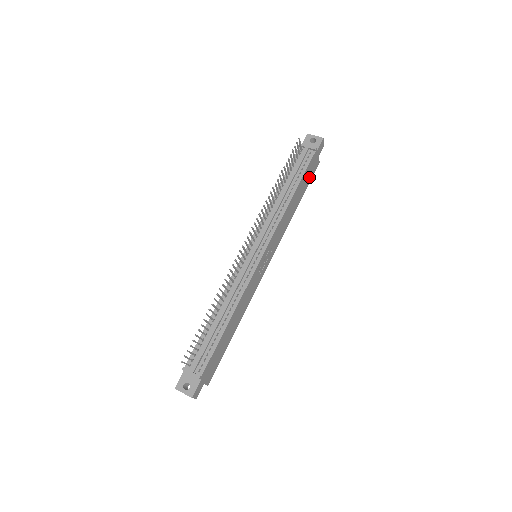
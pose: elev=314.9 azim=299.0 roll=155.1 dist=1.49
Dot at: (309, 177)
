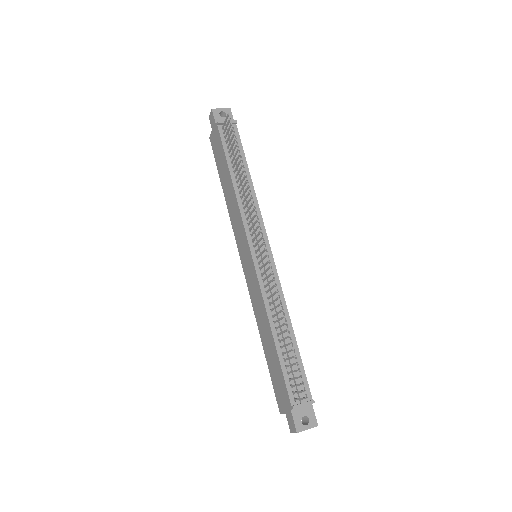
Dot at: occluded
